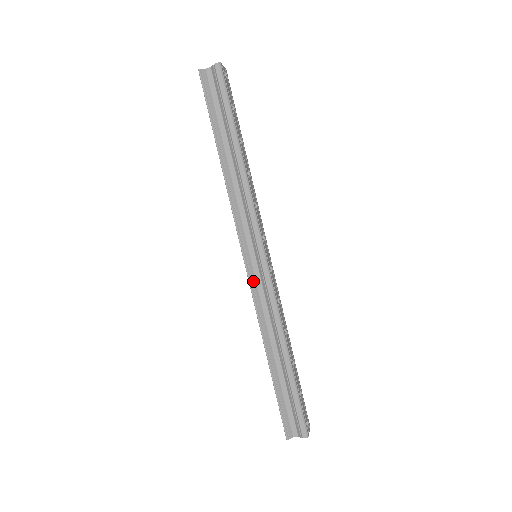
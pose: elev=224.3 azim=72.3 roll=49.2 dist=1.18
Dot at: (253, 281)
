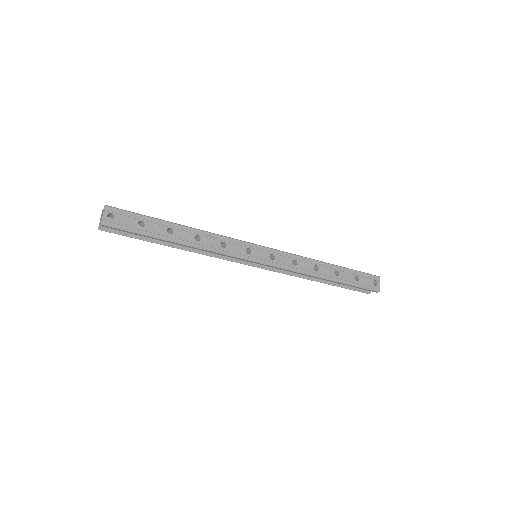
Dot at: (269, 268)
